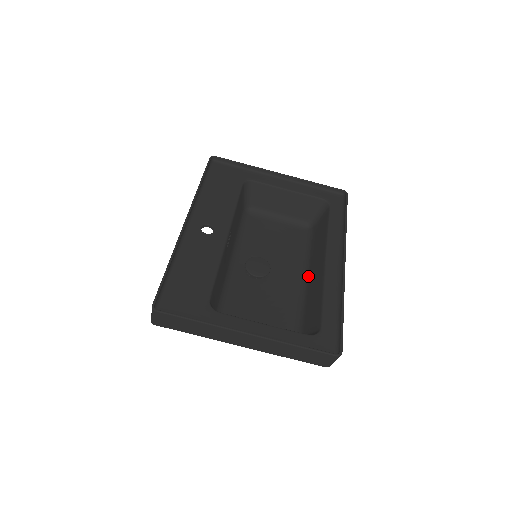
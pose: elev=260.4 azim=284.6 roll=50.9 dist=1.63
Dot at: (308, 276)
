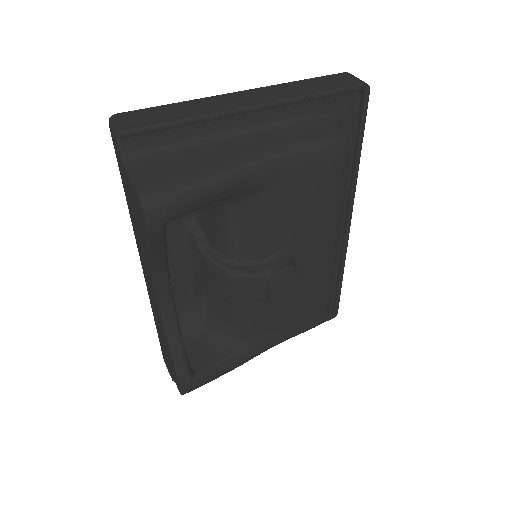
Dot at: occluded
